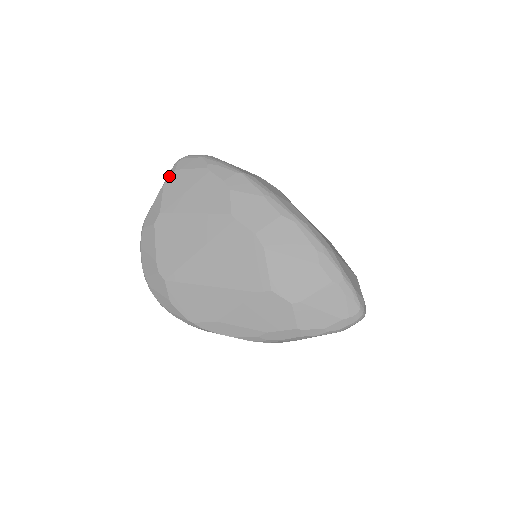
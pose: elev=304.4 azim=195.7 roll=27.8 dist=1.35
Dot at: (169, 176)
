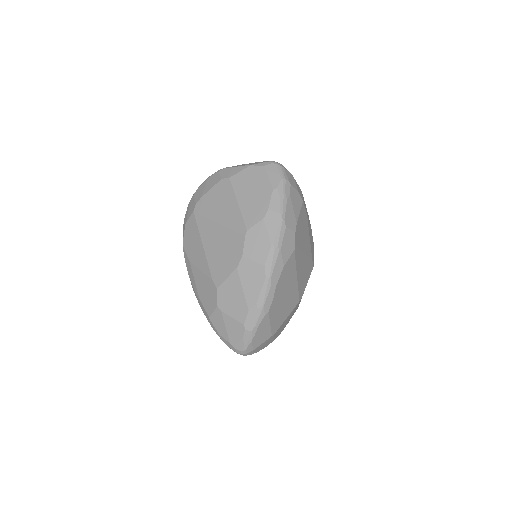
Dot at: (258, 165)
